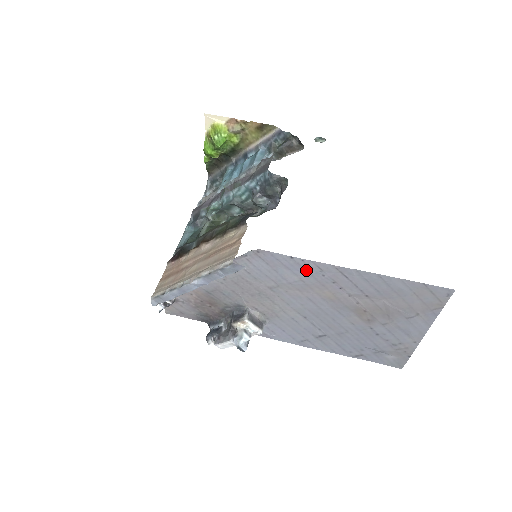
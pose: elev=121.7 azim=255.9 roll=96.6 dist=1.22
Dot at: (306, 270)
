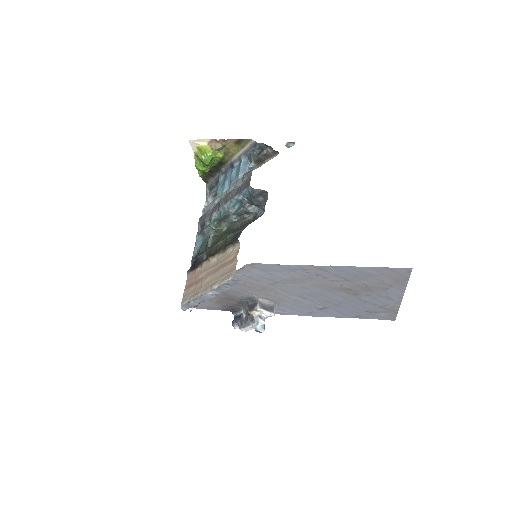
Dot at: (293, 271)
